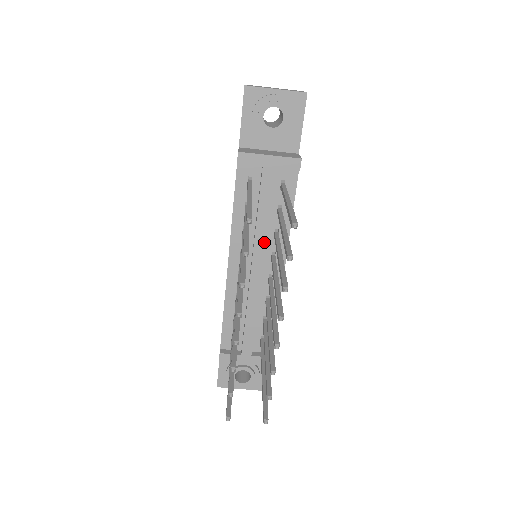
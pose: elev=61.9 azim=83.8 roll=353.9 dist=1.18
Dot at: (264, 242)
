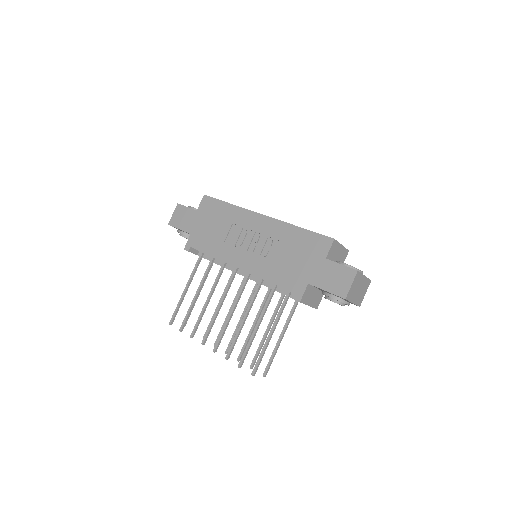
Dot at: occluded
